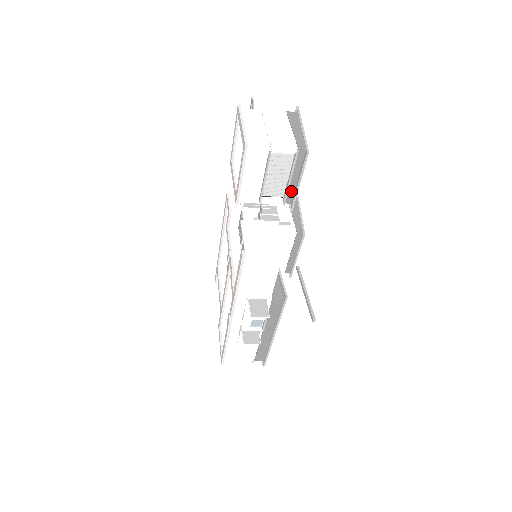
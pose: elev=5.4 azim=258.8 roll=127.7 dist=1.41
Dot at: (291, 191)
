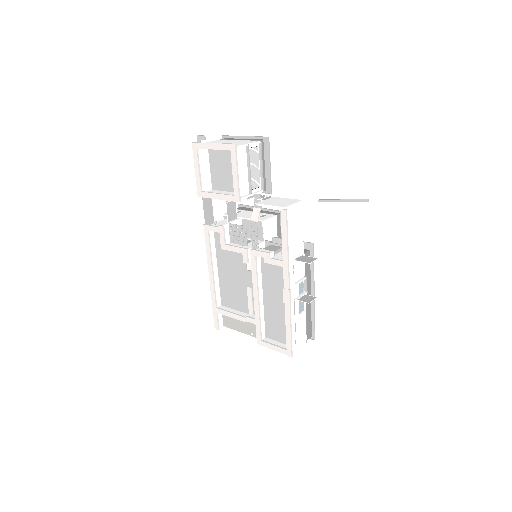
Dot at: (263, 179)
